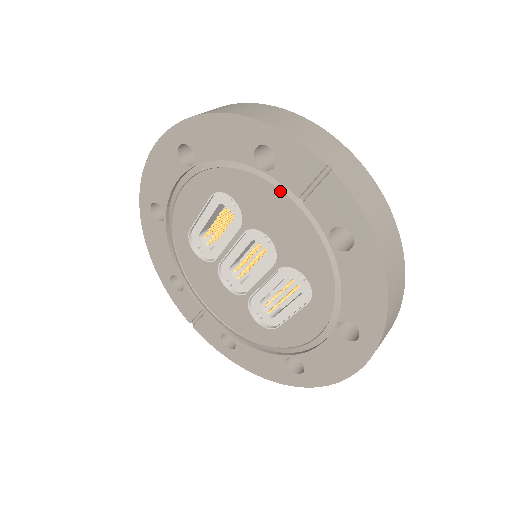
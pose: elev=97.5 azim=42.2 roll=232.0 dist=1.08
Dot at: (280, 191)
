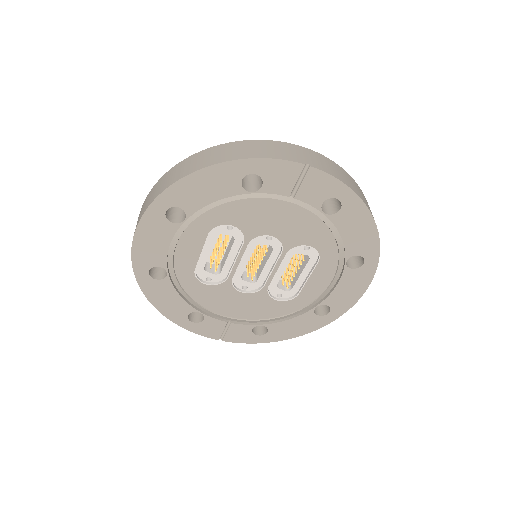
Dot at: (271, 199)
